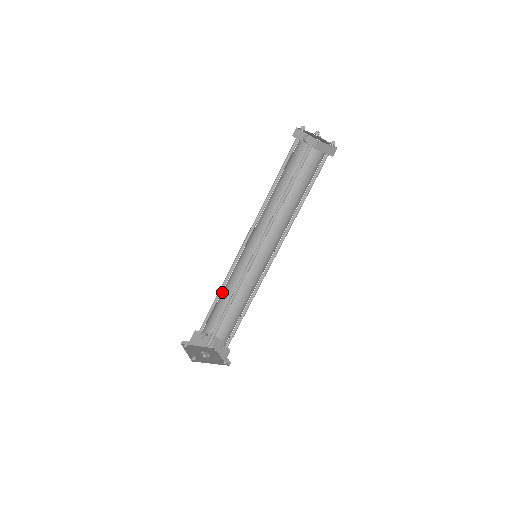
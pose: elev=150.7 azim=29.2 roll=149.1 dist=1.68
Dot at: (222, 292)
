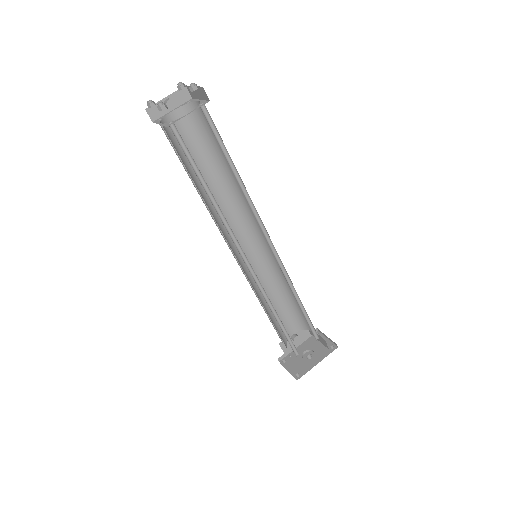
Dot at: (265, 303)
